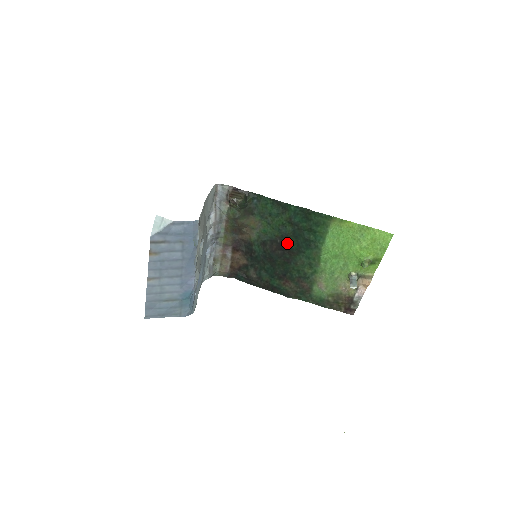
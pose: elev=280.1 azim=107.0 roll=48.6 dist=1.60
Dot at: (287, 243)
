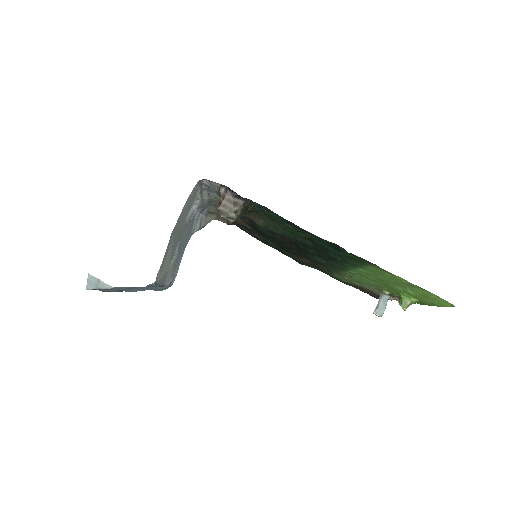
Dot at: (304, 247)
